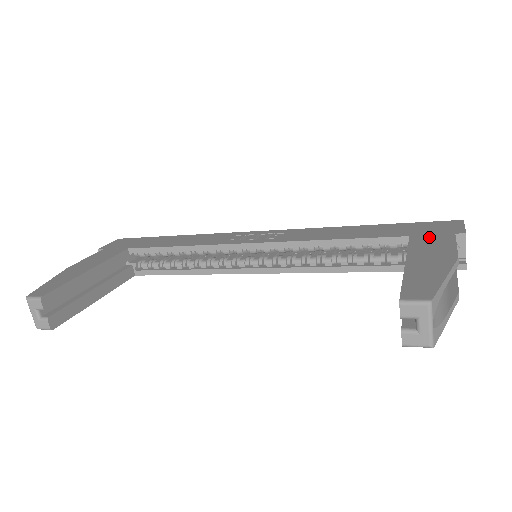
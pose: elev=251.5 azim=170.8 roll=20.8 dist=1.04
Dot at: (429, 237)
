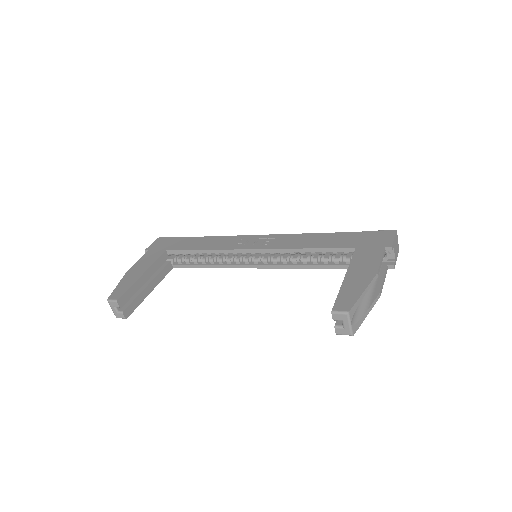
Dot at: (367, 250)
